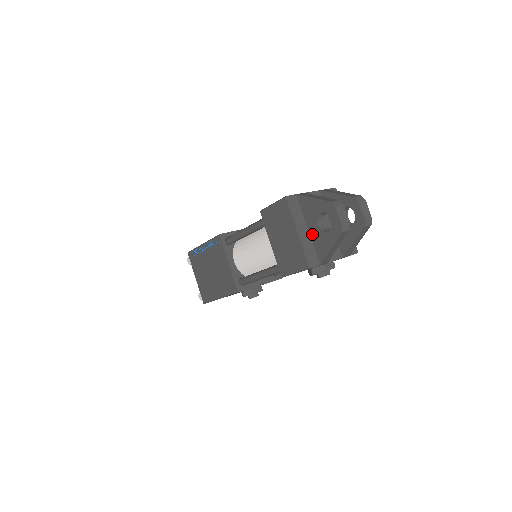
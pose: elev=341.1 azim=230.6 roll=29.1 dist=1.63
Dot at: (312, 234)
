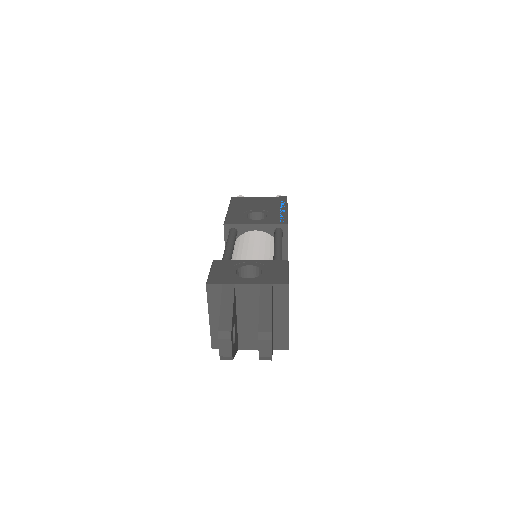
Dot at: occluded
